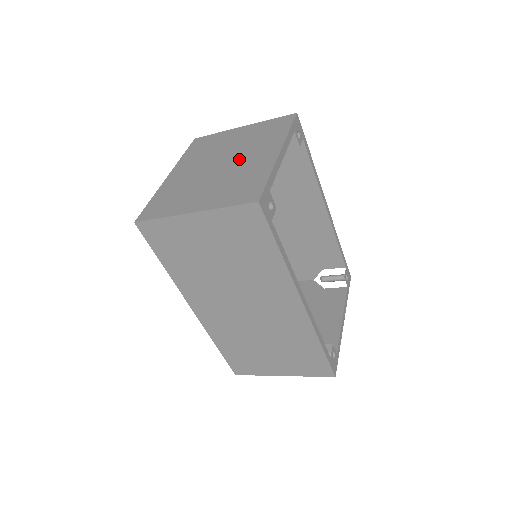
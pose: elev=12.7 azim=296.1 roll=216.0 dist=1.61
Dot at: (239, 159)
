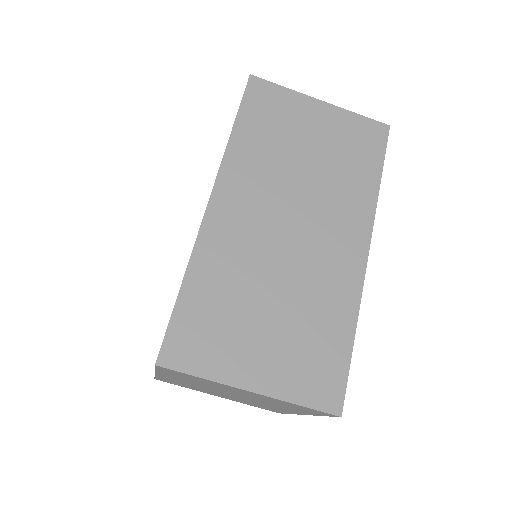
Dot at: occluded
